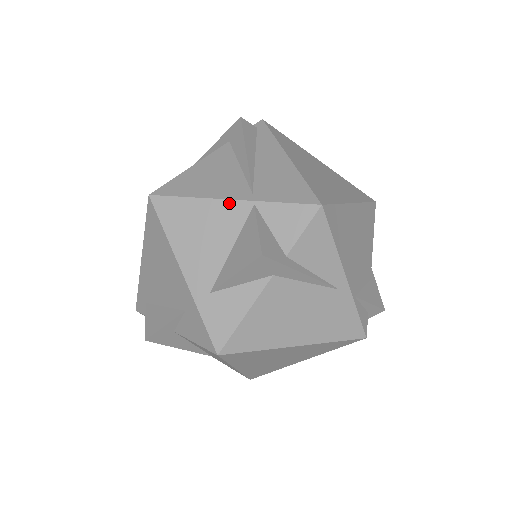
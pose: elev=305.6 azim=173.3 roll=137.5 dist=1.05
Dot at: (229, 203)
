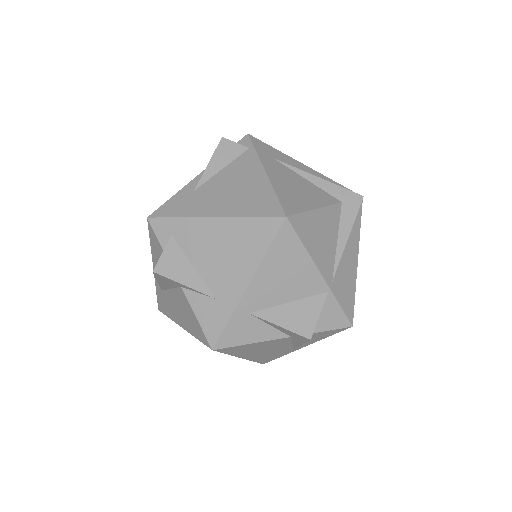
Dot at: (319, 276)
